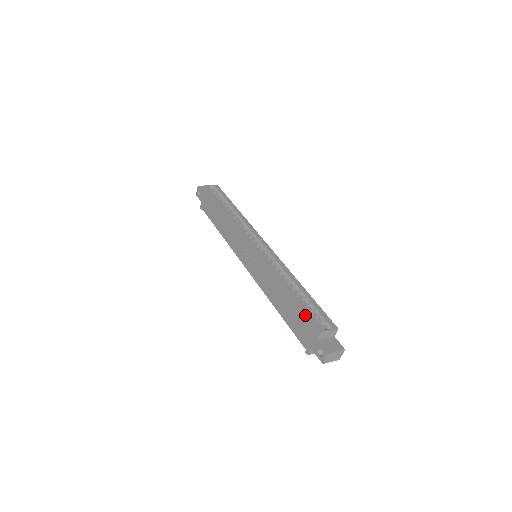
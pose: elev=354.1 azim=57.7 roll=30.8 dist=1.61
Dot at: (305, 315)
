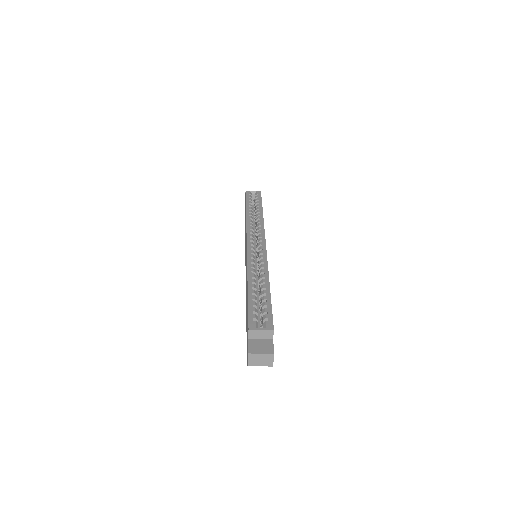
Dot at: (248, 312)
